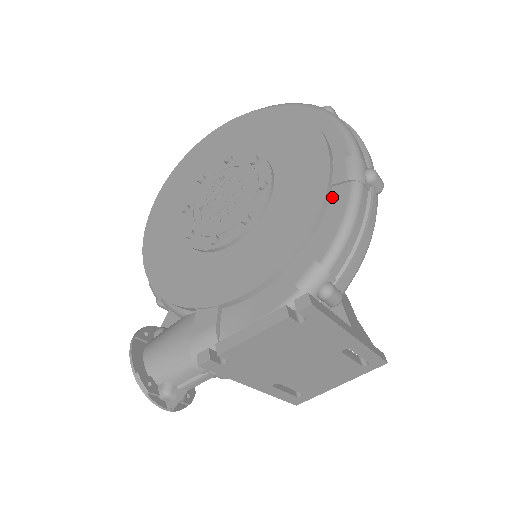
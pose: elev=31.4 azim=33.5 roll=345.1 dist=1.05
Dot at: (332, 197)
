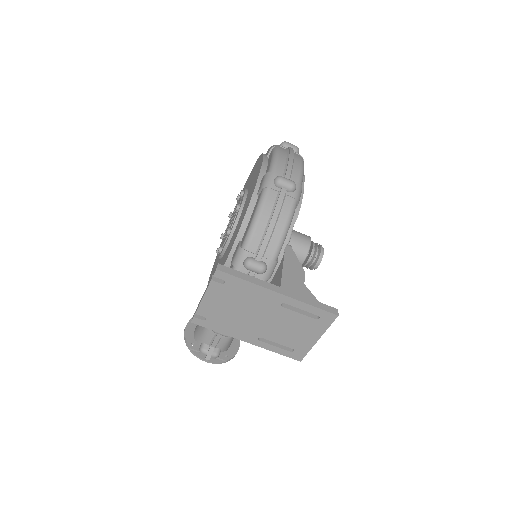
Dot at: (256, 203)
